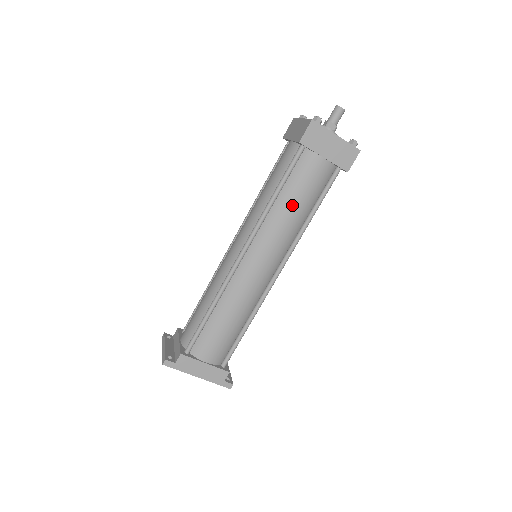
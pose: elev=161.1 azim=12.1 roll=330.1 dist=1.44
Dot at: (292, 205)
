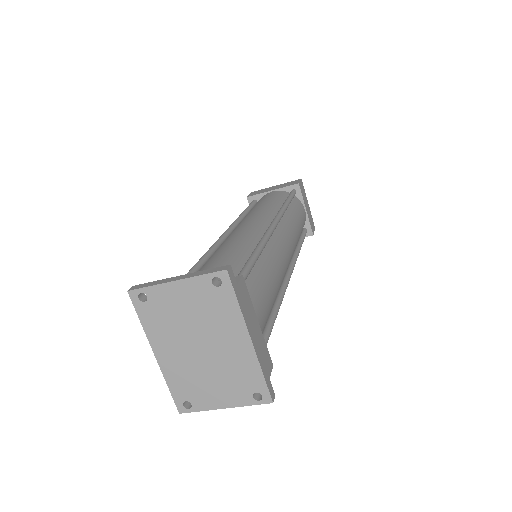
Dot at: (297, 221)
